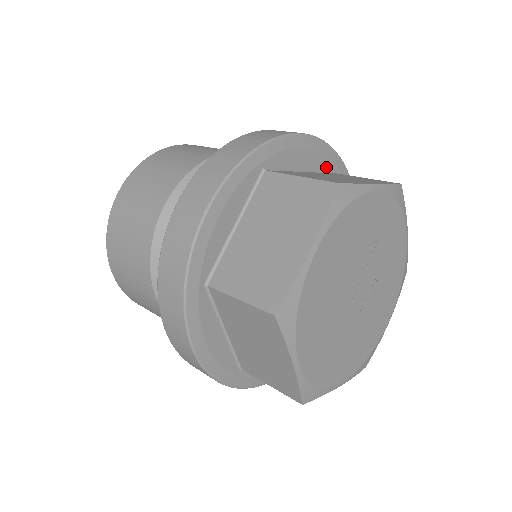
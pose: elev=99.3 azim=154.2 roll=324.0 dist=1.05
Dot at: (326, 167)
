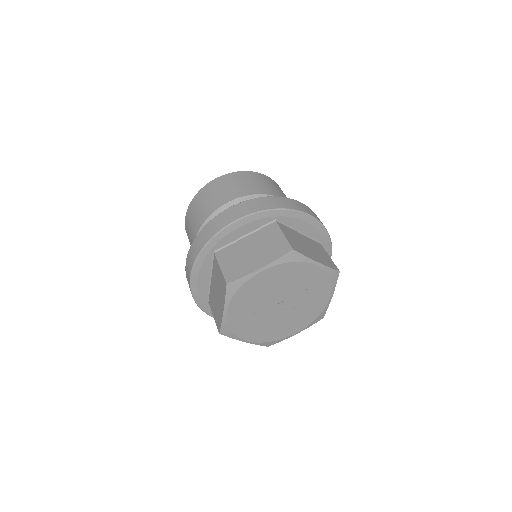
Dot at: (317, 238)
